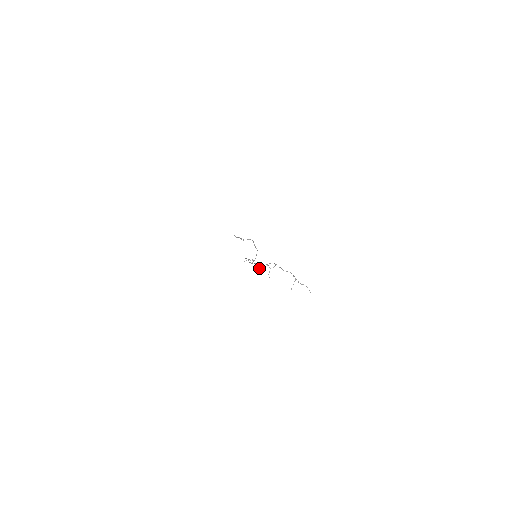
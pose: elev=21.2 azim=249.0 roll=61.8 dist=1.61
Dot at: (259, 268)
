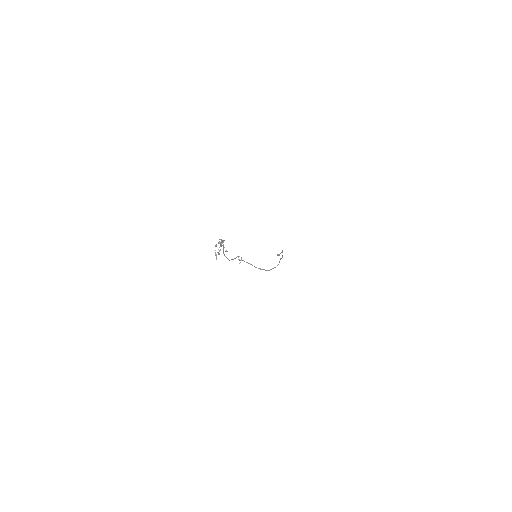
Dot at: occluded
